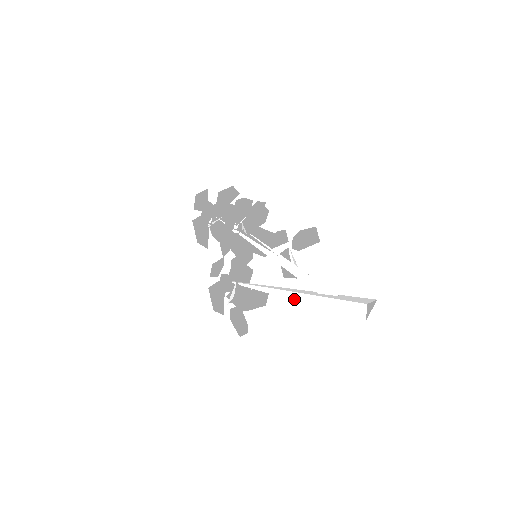
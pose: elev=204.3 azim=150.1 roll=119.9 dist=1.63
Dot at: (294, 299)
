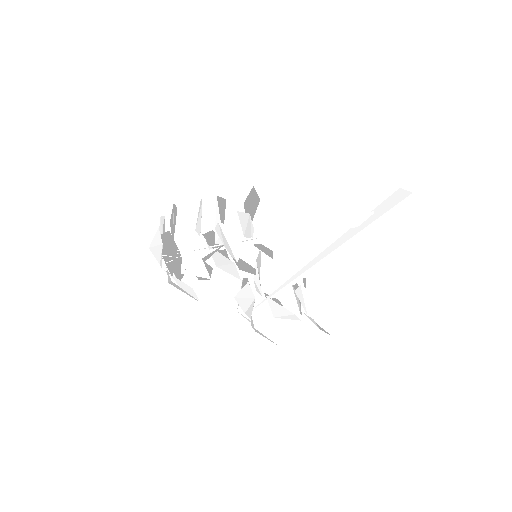
Dot at: (342, 253)
